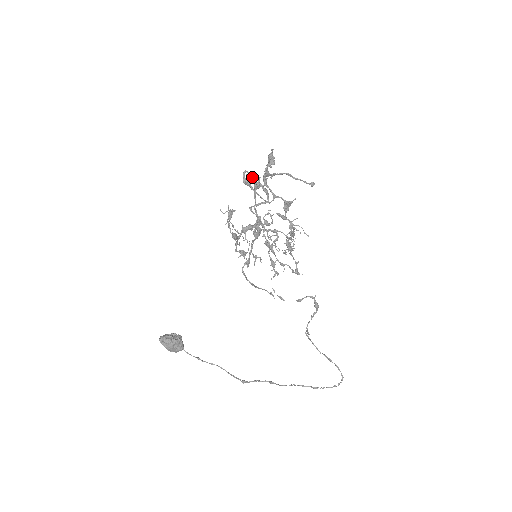
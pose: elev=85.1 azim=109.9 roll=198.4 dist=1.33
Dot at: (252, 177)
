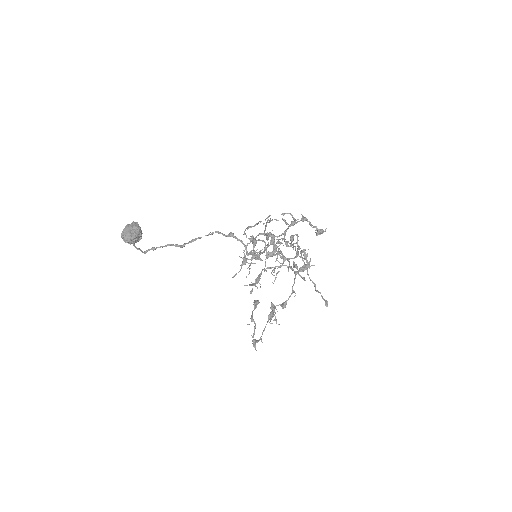
Dot at: occluded
